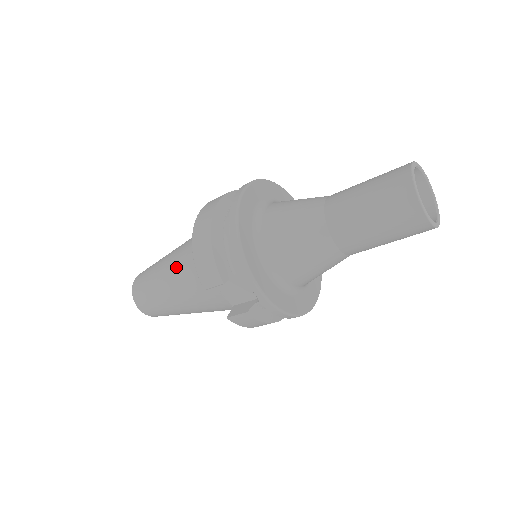
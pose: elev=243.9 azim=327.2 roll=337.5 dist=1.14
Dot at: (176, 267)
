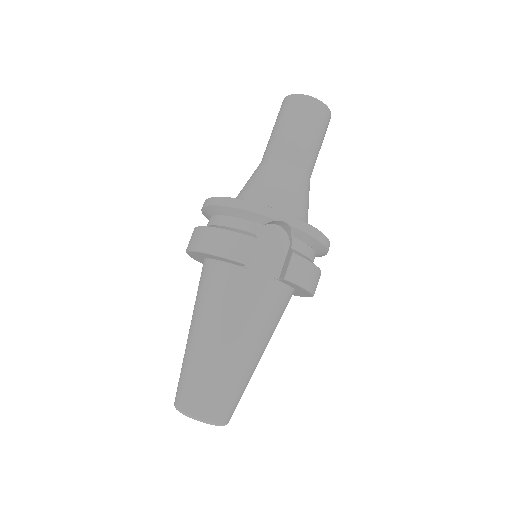
Dot at: (206, 313)
